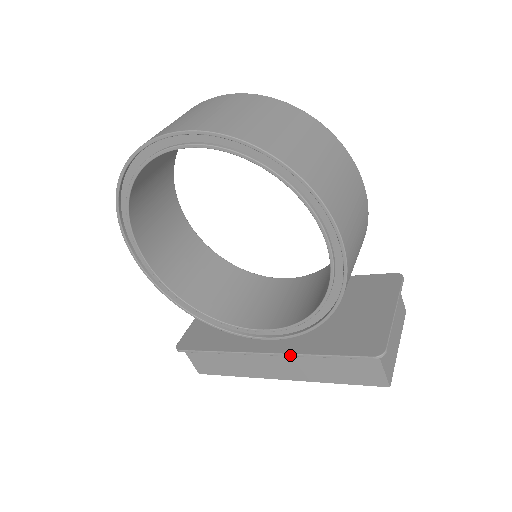
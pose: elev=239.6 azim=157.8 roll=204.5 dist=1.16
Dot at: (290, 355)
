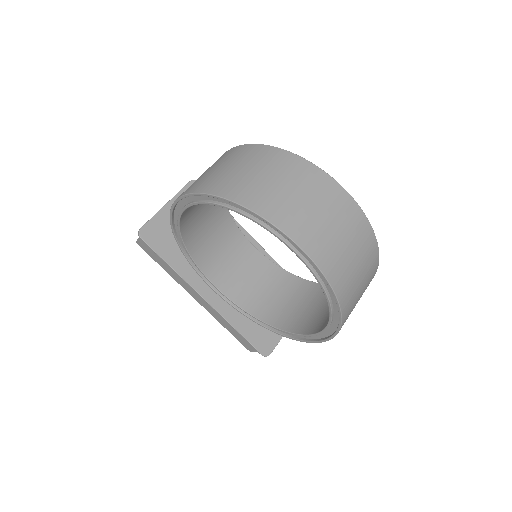
Dot at: (219, 314)
